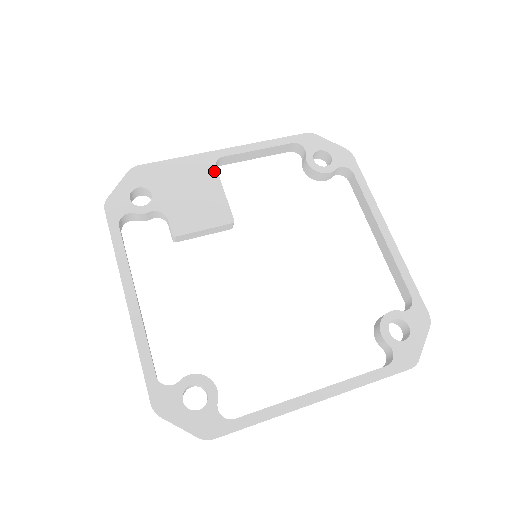
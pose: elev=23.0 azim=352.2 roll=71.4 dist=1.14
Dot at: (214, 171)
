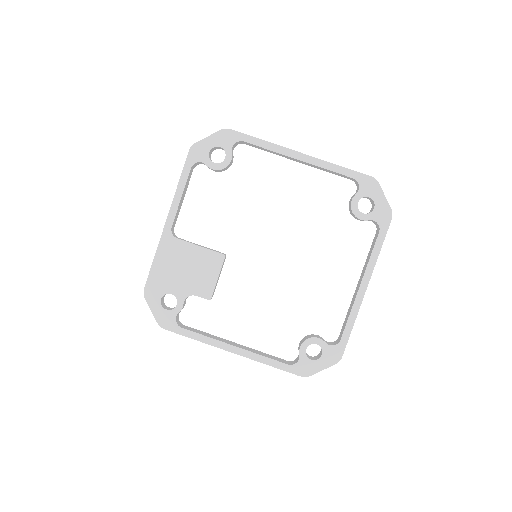
Dot at: (179, 242)
